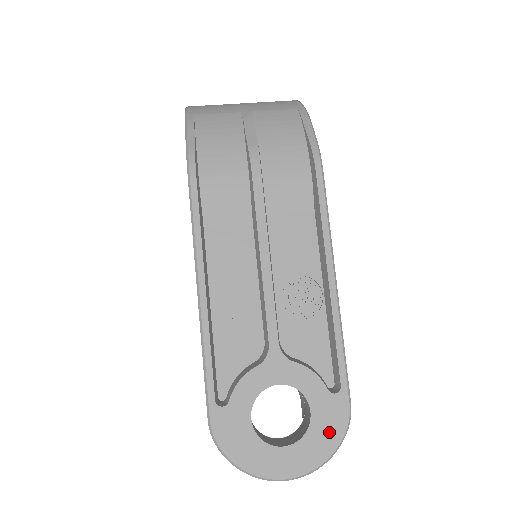
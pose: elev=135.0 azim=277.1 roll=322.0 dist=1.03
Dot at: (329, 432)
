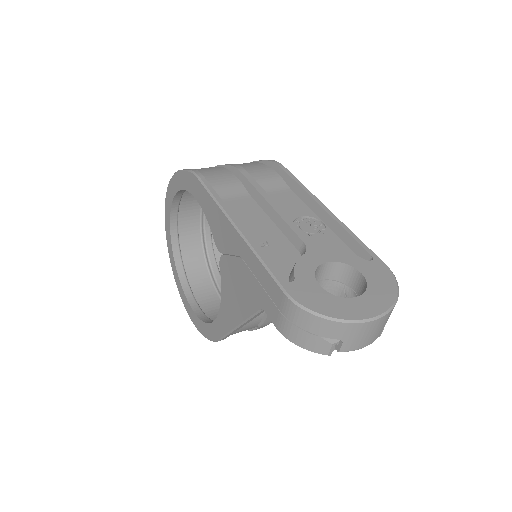
Dot at: (384, 282)
